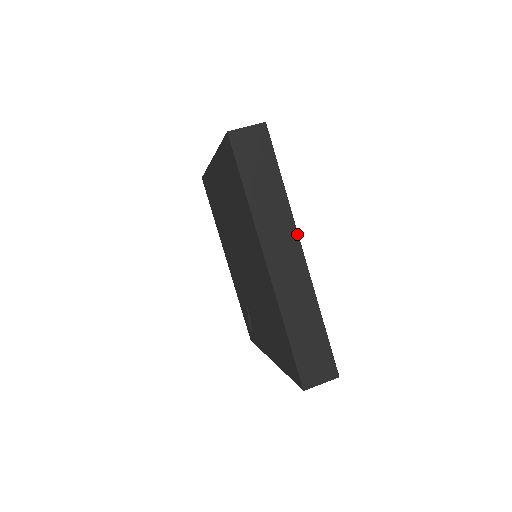
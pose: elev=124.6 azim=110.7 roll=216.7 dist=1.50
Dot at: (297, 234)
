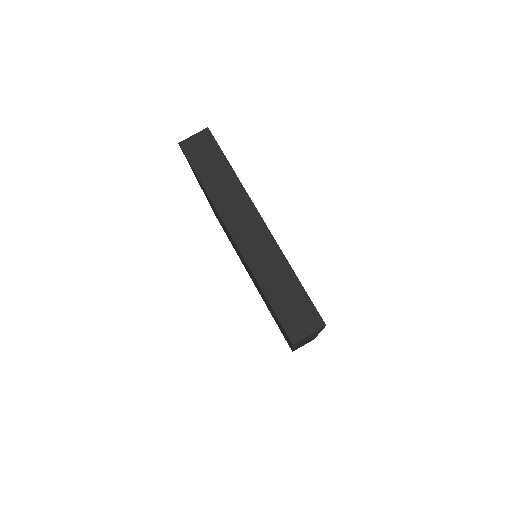
Dot at: (254, 206)
